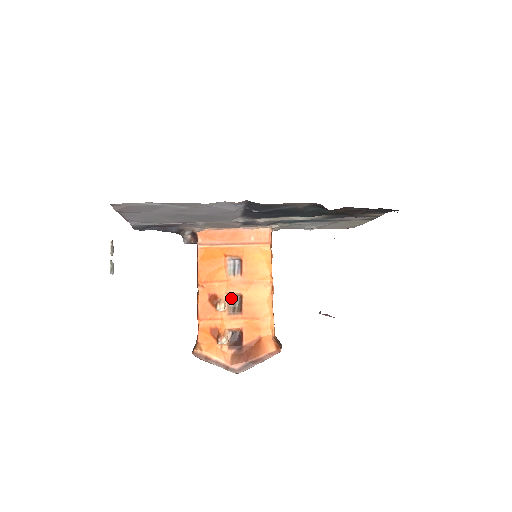
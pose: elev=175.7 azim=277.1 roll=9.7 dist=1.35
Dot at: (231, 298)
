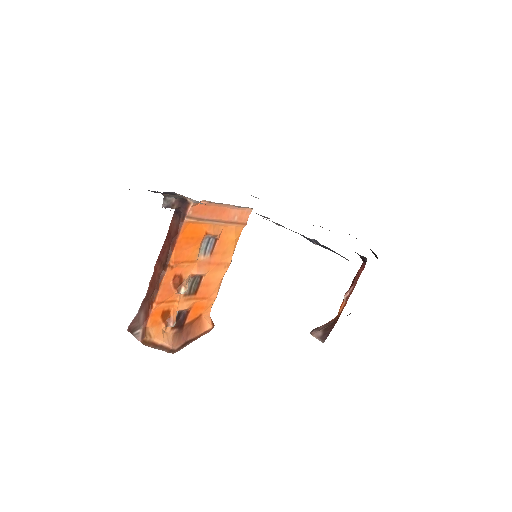
Dot at: (192, 278)
